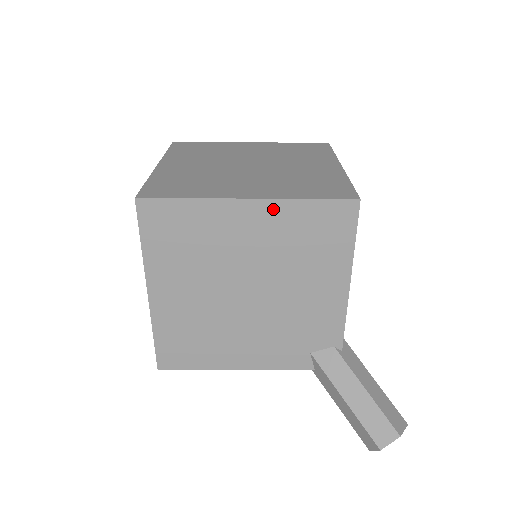
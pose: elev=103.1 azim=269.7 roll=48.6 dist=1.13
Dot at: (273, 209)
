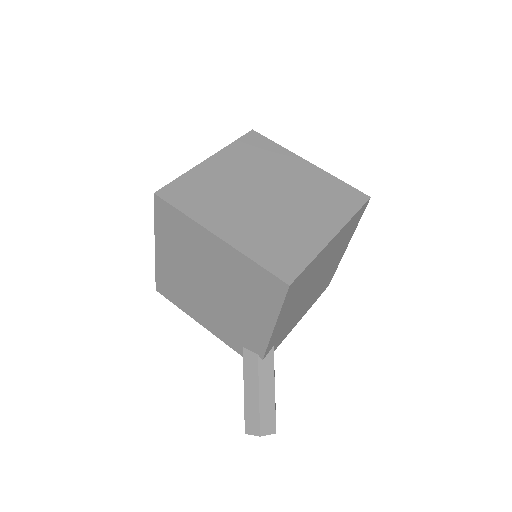
Dot at: (232, 253)
